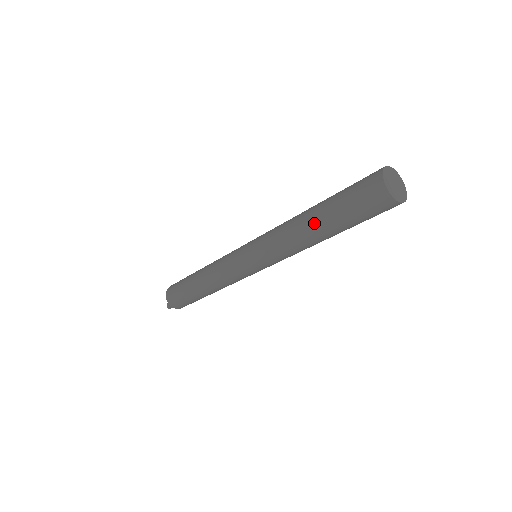
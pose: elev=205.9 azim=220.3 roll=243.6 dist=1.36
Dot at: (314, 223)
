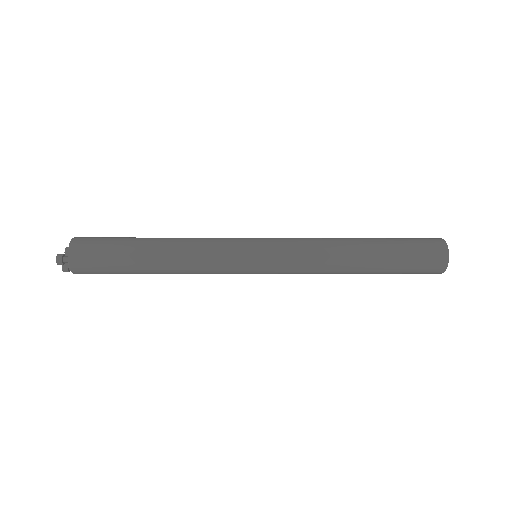
Dot at: (366, 248)
